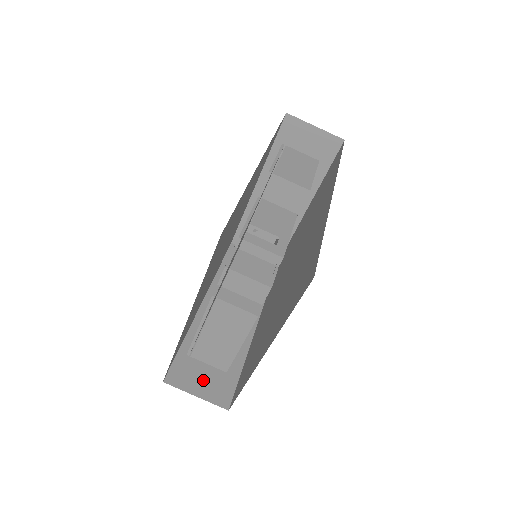
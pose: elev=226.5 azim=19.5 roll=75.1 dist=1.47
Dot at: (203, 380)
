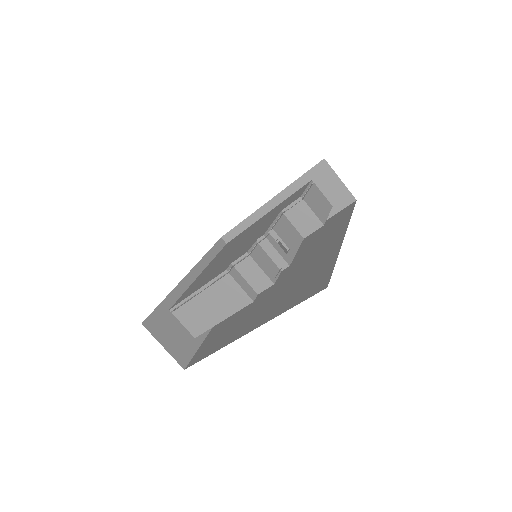
Dot at: (172, 337)
